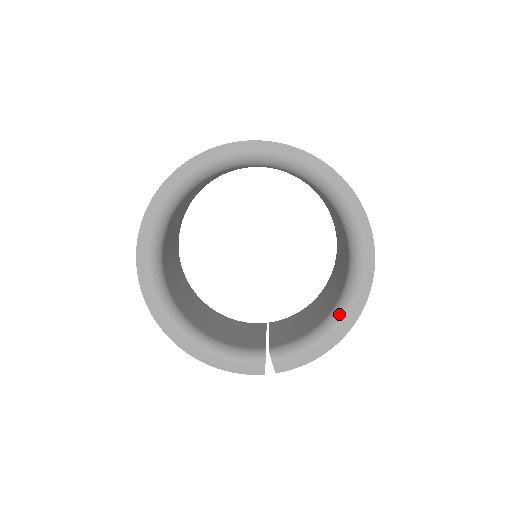
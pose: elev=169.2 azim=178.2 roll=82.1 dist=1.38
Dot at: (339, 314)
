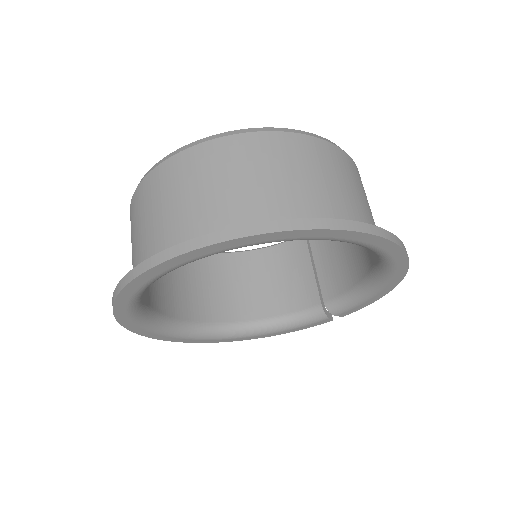
Dot at: (381, 279)
